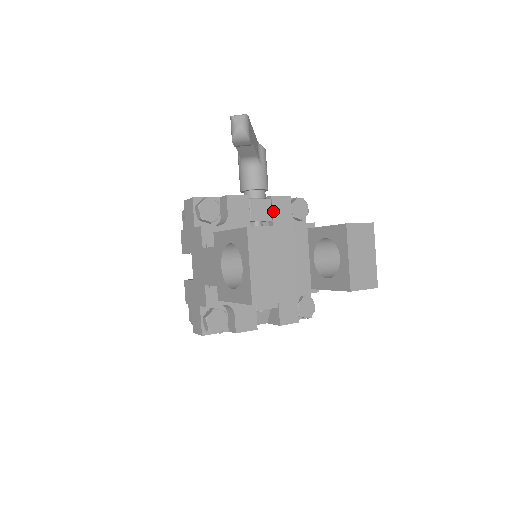
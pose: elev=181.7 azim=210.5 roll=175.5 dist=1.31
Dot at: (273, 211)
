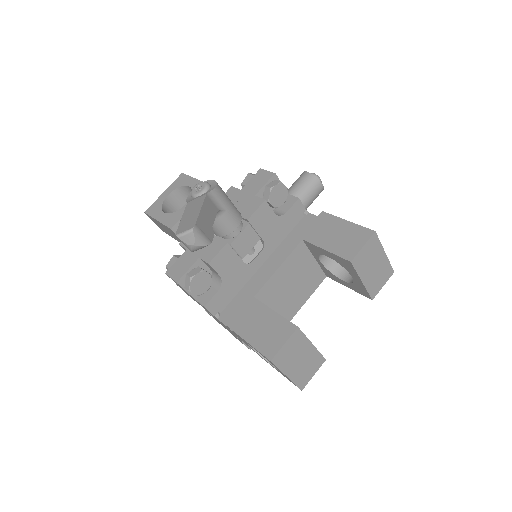
Dot at: (257, 230)
